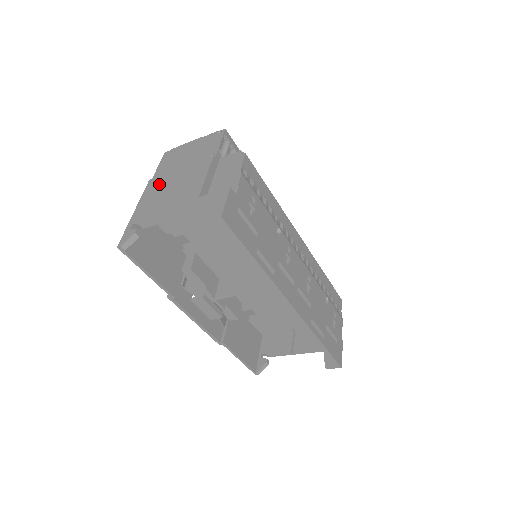
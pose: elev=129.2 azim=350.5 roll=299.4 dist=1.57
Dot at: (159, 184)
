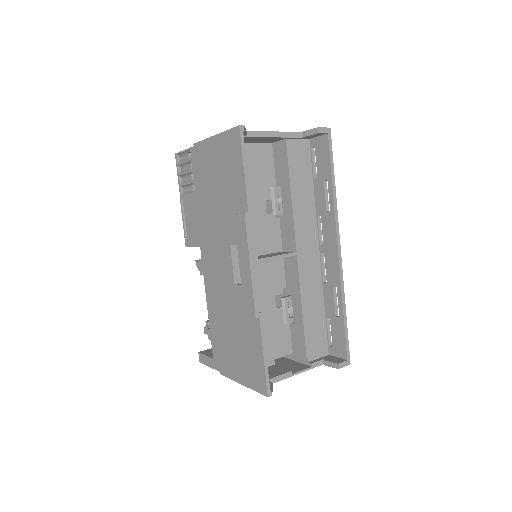
Dot at: occluded
